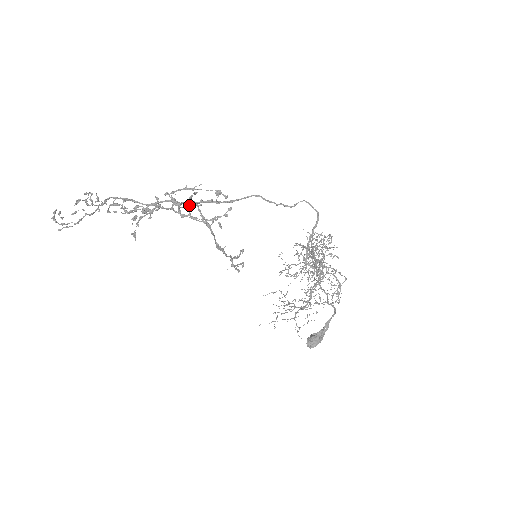
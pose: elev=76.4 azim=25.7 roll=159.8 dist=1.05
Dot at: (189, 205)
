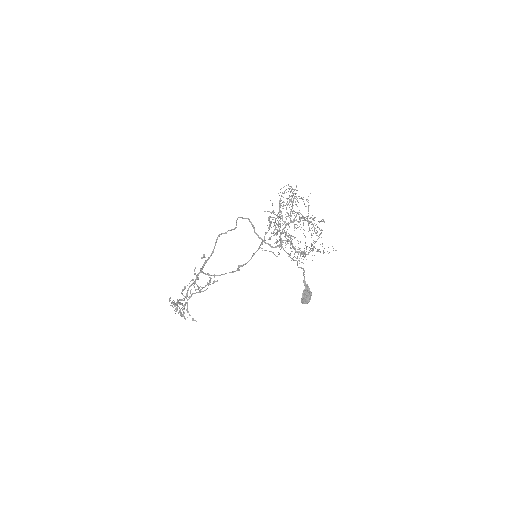
Dot at: occluded
